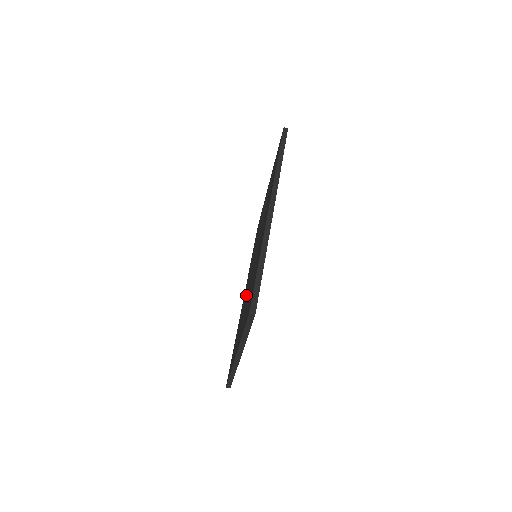
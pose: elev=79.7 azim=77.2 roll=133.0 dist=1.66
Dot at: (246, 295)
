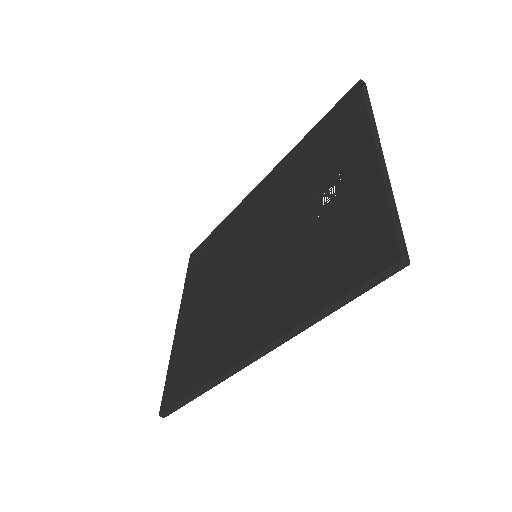
Dot at: (239, 234)
